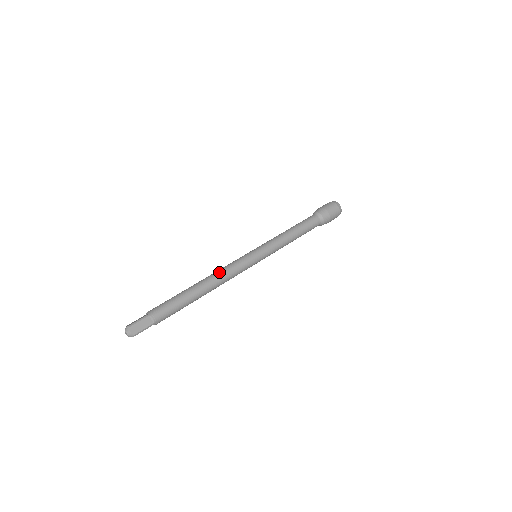
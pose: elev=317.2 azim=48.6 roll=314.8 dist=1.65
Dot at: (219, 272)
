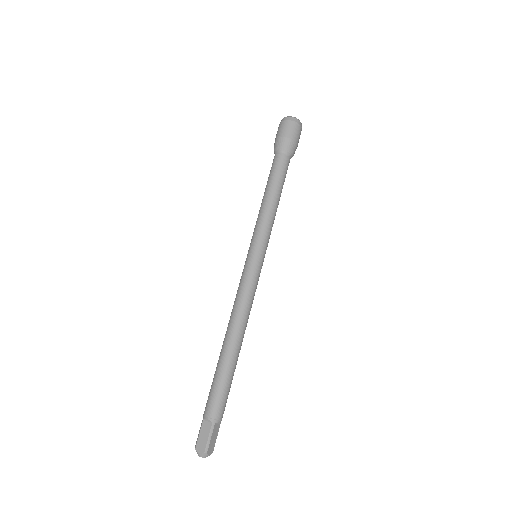
Dot at: (242, 313)
